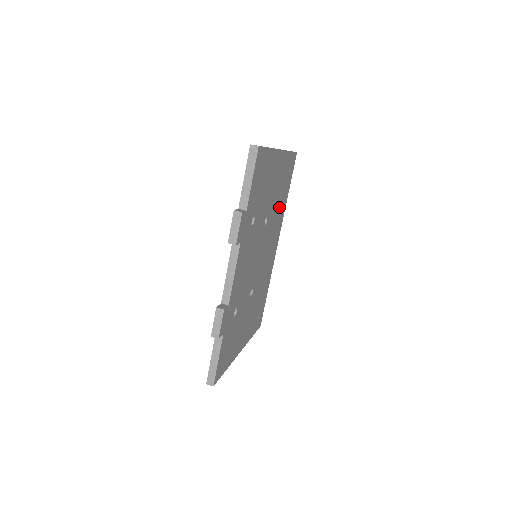
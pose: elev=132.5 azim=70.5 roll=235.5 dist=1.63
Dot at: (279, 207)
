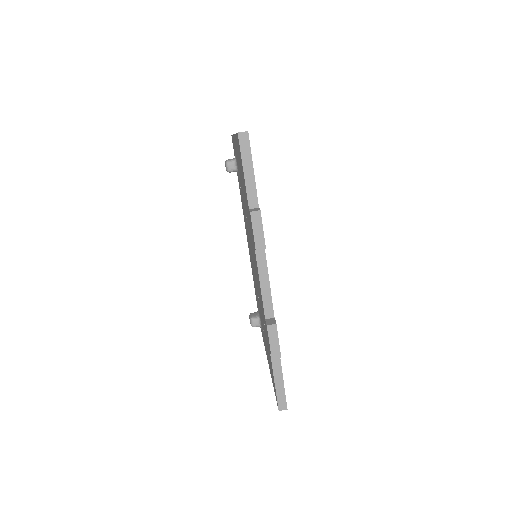
Dot at: occluded
